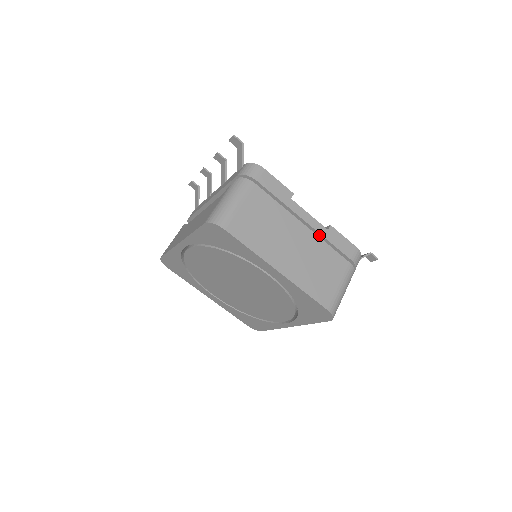
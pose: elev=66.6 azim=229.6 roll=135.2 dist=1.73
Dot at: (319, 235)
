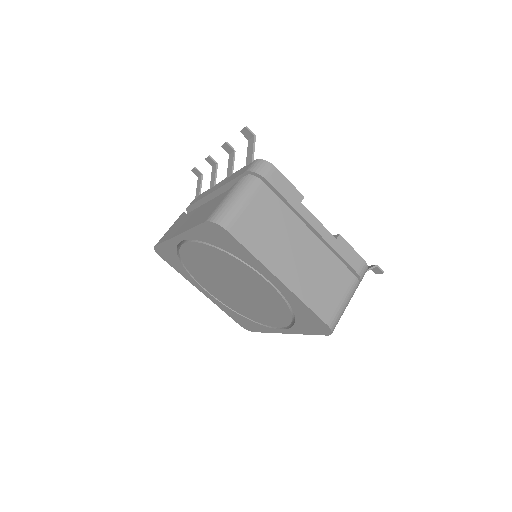
Dot at: (326, 244)
